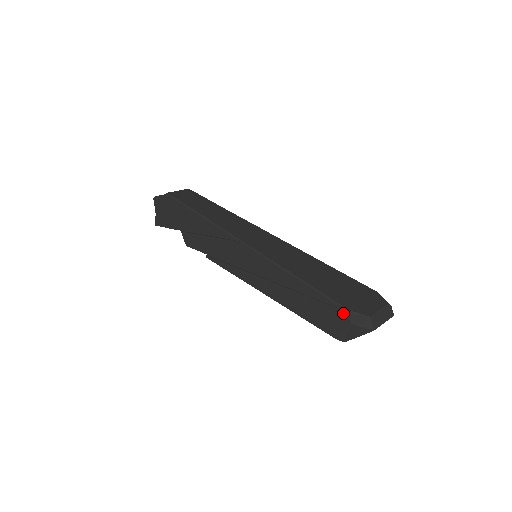
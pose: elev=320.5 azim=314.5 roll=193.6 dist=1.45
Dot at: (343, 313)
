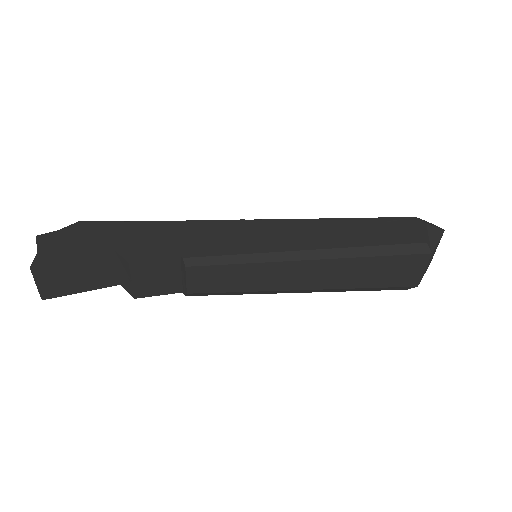
Dot at: (413, 220)
